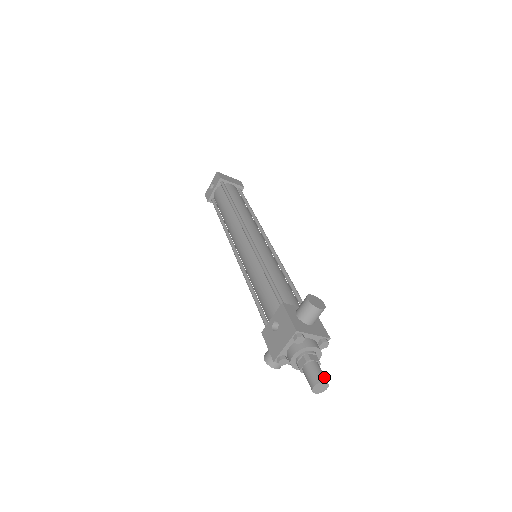
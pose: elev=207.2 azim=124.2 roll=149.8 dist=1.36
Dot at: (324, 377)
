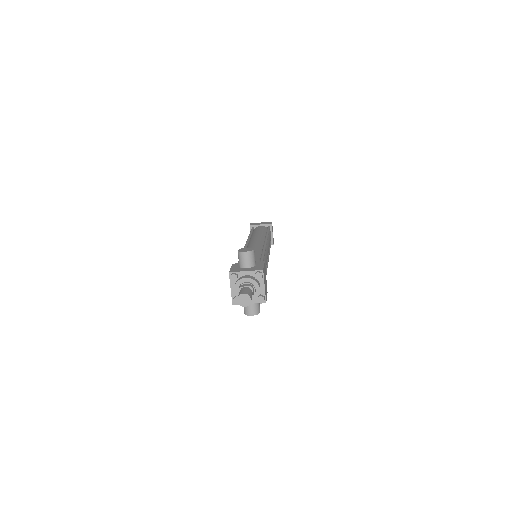
Dot at: (245, 292)
